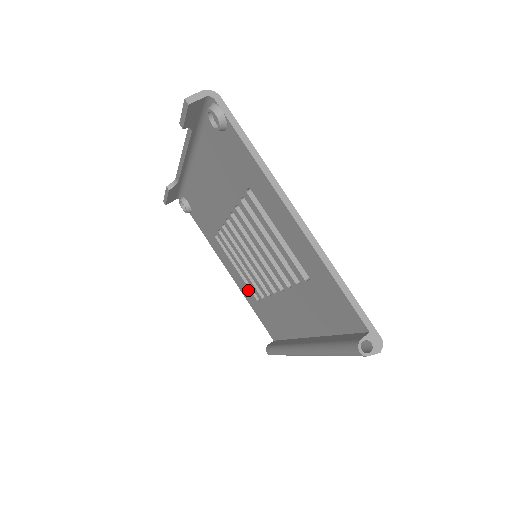
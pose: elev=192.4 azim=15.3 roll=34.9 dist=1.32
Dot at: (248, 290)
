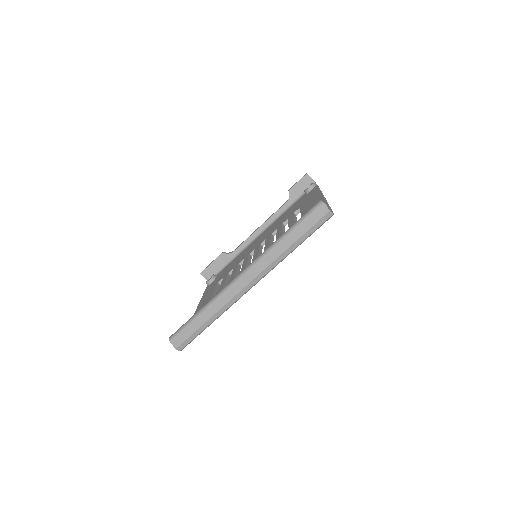
Dot at: occluded
